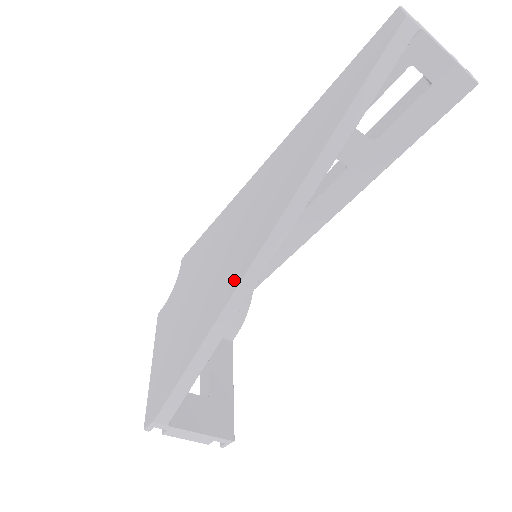
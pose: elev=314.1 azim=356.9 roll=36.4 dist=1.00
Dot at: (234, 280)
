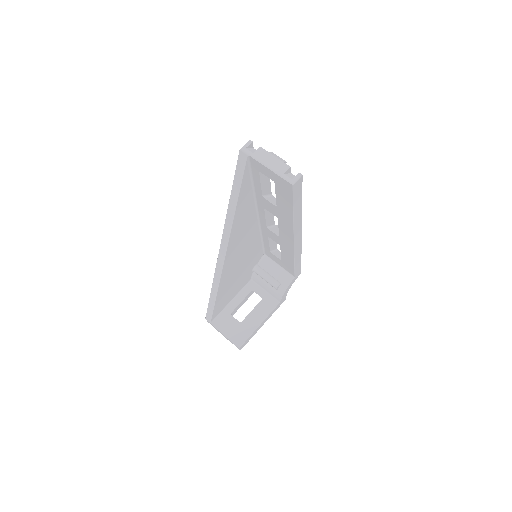
Dot at: occluded
